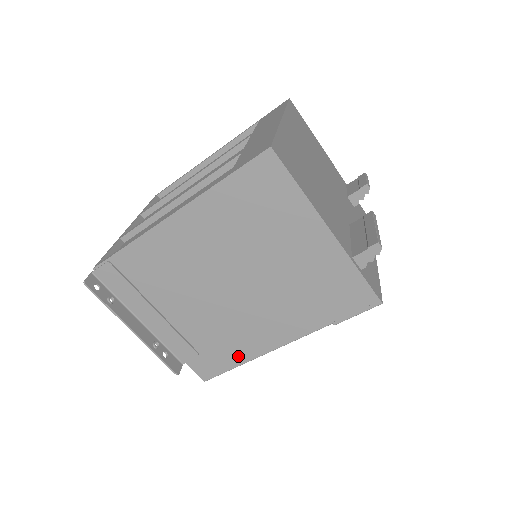
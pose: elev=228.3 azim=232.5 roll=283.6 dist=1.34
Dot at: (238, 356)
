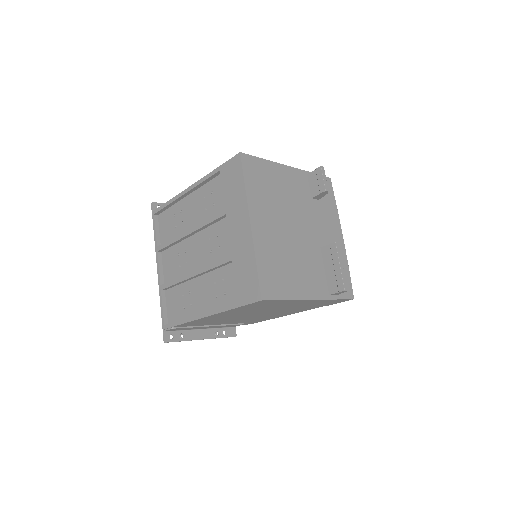
Dot at: occluded
